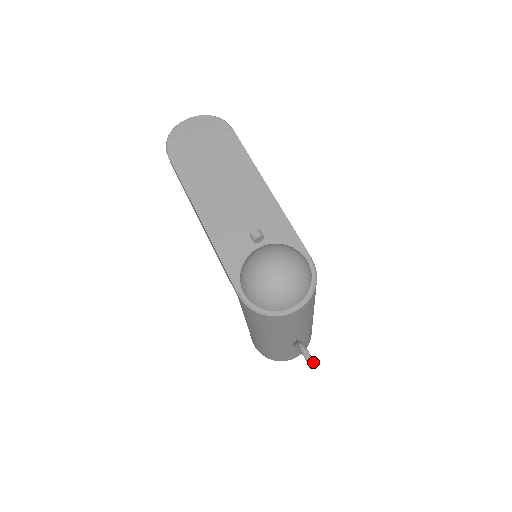
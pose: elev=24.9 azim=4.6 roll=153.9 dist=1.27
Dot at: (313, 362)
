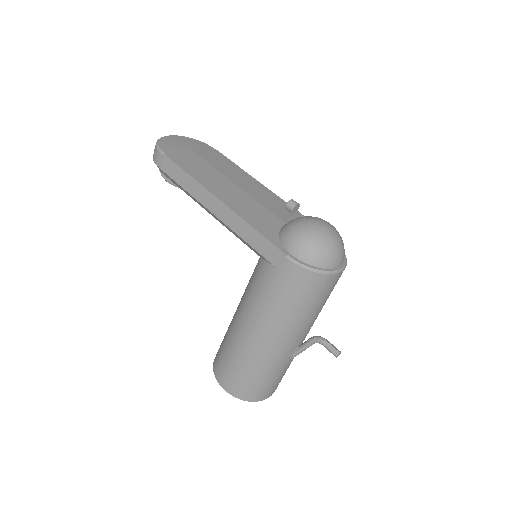
Dot at: (337, 349)
